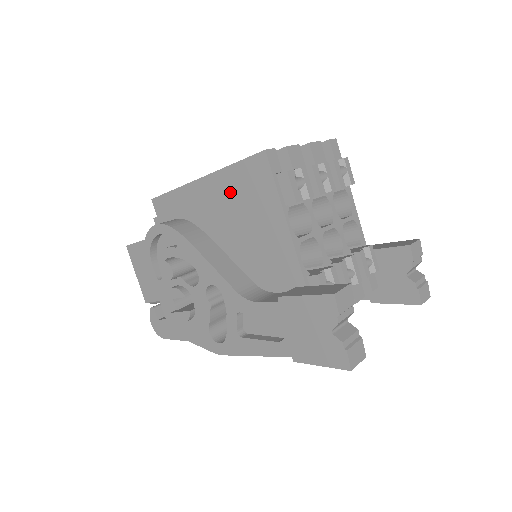
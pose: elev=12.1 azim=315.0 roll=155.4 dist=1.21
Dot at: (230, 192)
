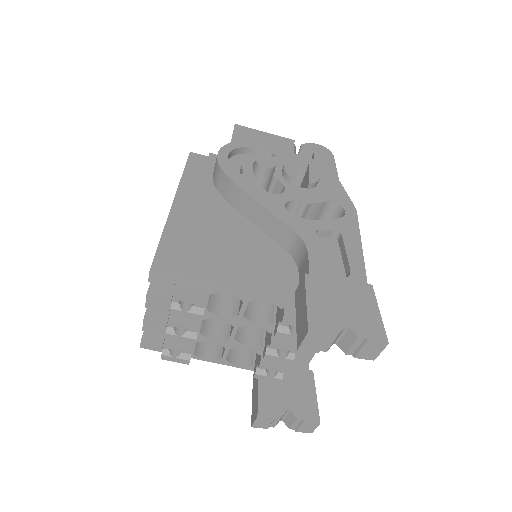
Dot at: occluded
